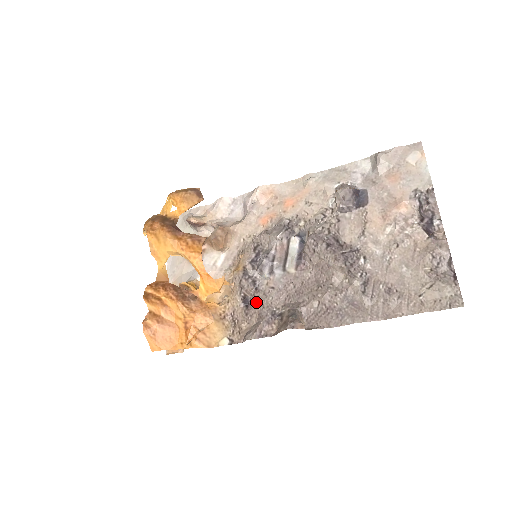
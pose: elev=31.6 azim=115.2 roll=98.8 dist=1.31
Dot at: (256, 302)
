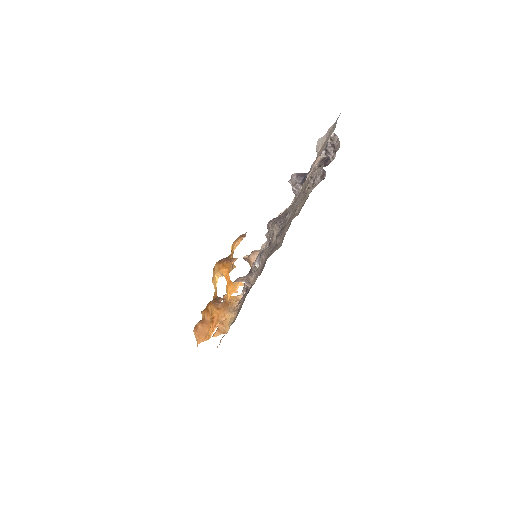
Dot at: occluded
